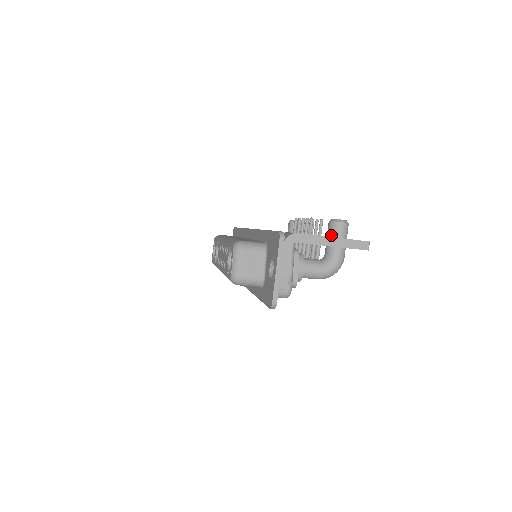
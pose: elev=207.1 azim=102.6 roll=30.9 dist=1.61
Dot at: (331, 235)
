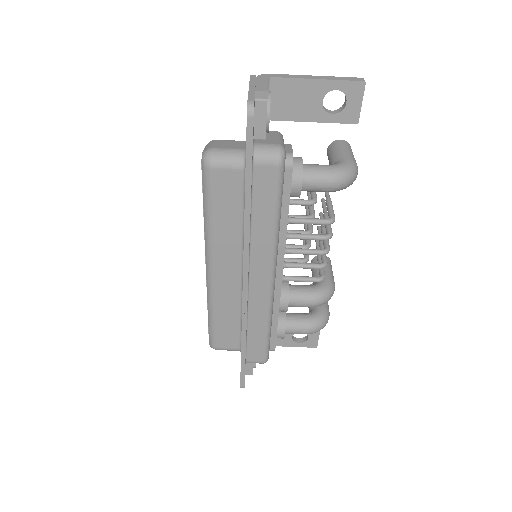
Dot at: (331, 151)
